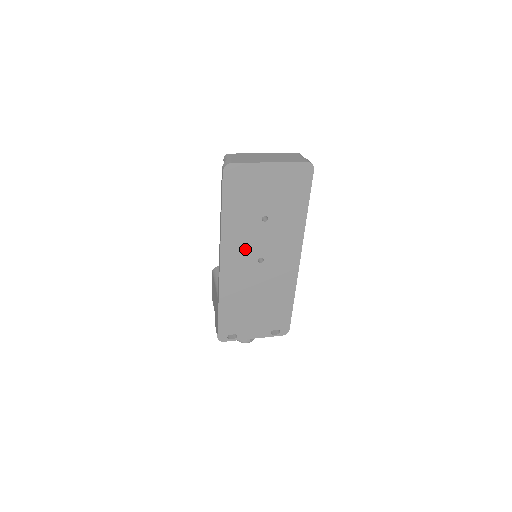
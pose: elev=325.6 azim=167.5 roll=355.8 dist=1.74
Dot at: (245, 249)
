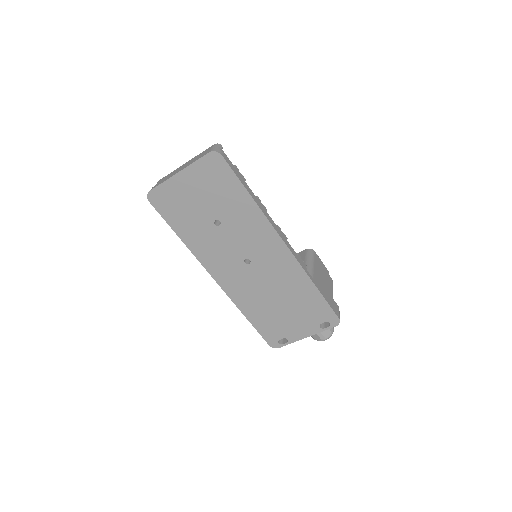
Dot at: (224, 257)
